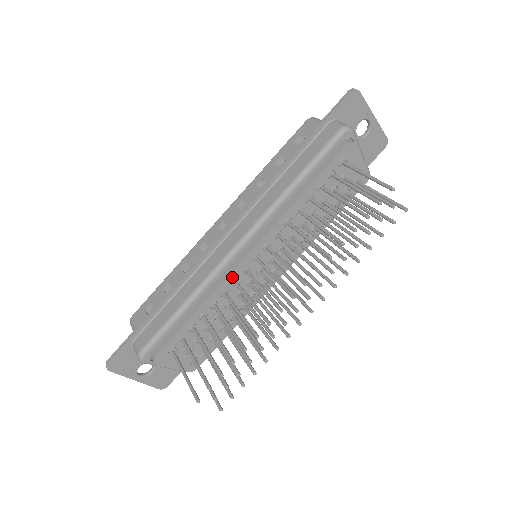
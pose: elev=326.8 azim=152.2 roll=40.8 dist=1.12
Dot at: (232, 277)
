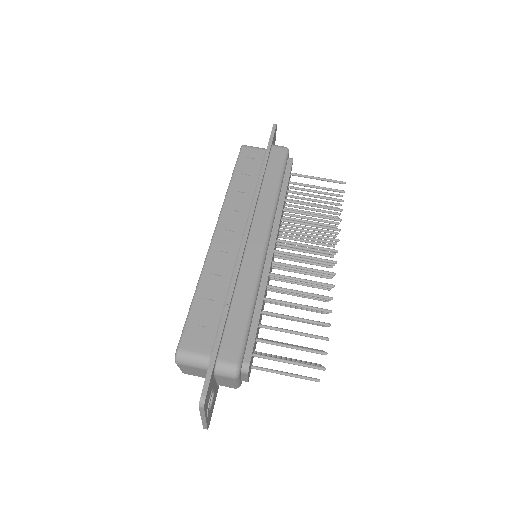
Dot at: occluded
